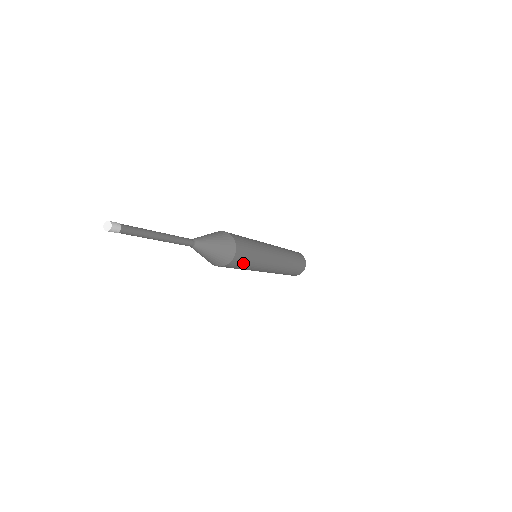
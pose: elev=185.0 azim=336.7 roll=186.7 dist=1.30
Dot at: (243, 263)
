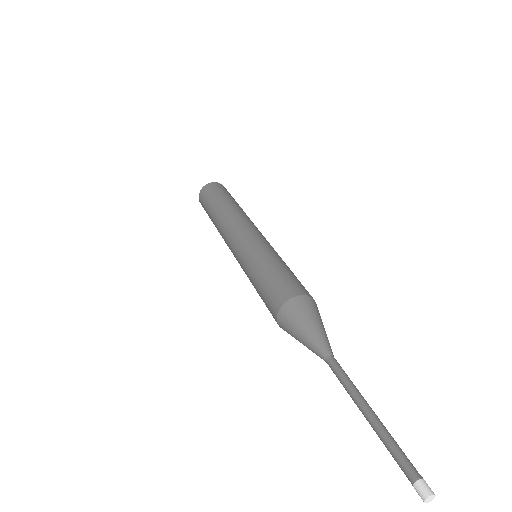
Dot at: occluded
